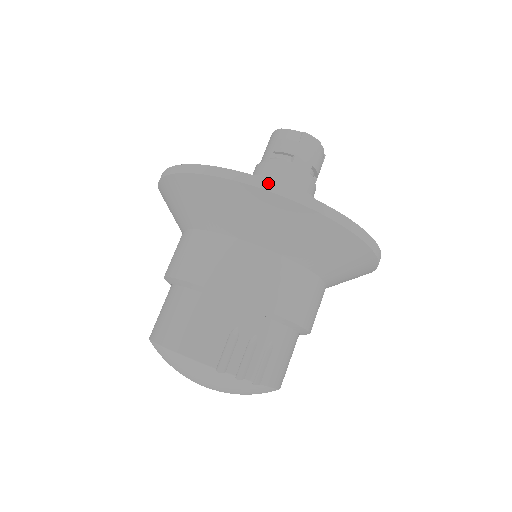
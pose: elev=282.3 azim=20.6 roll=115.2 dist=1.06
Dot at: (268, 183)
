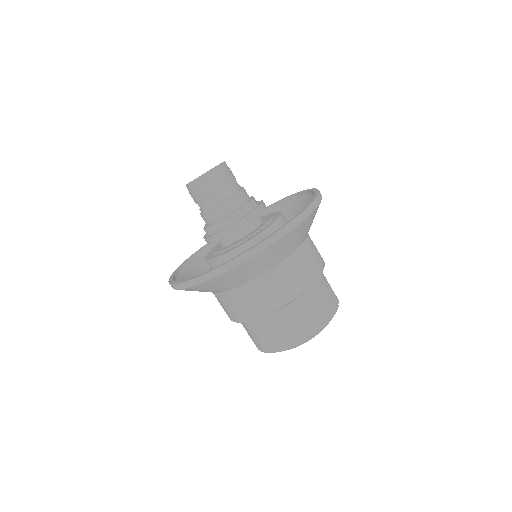
Dot at: (176, 286)
